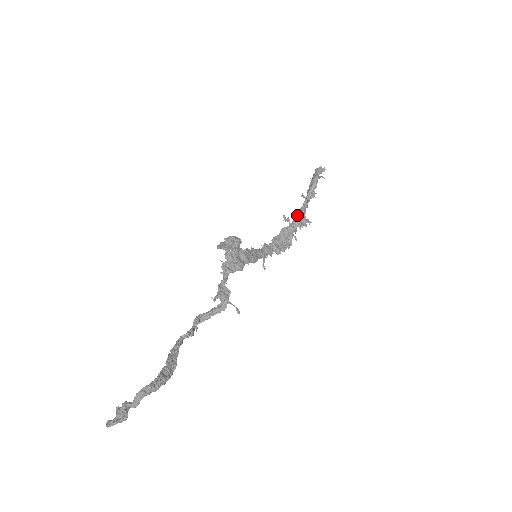
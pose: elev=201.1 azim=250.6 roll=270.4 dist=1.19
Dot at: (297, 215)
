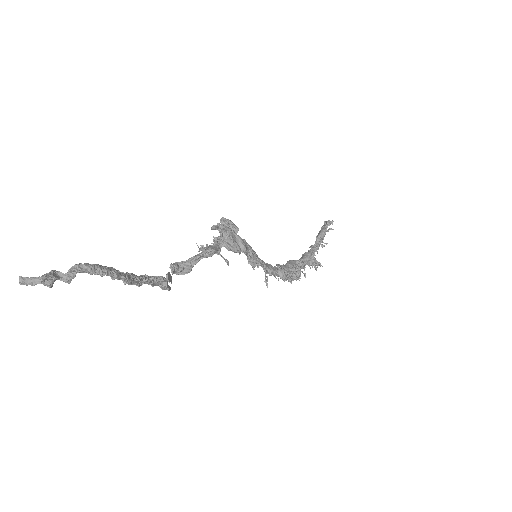
Dot at: (305, 252)
